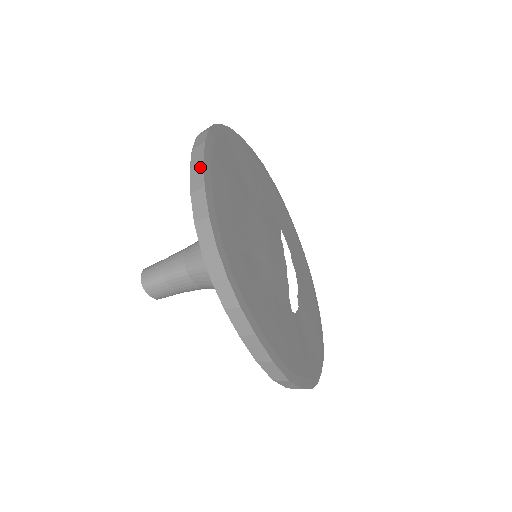
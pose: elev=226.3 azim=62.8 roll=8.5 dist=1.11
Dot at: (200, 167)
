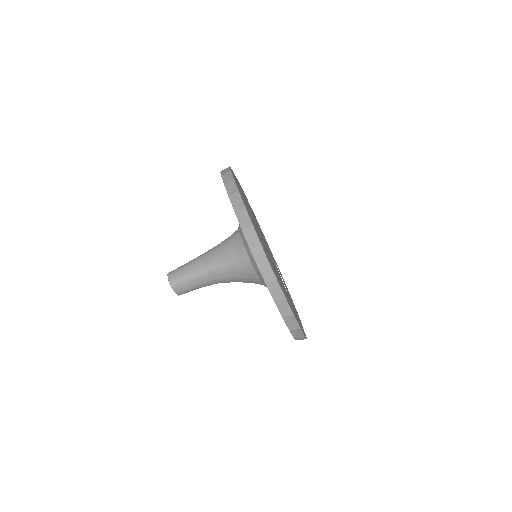
Dot at: (237, 195)
